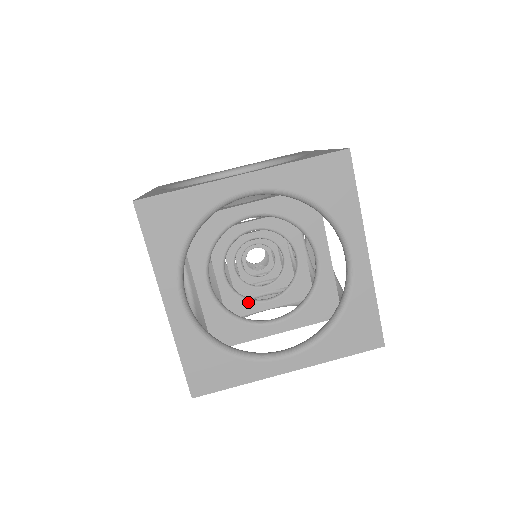
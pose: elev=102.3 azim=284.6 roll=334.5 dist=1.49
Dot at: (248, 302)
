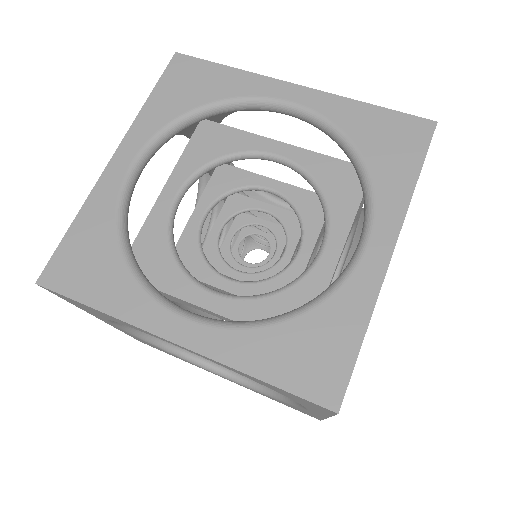
Dot at: (204, 263)
